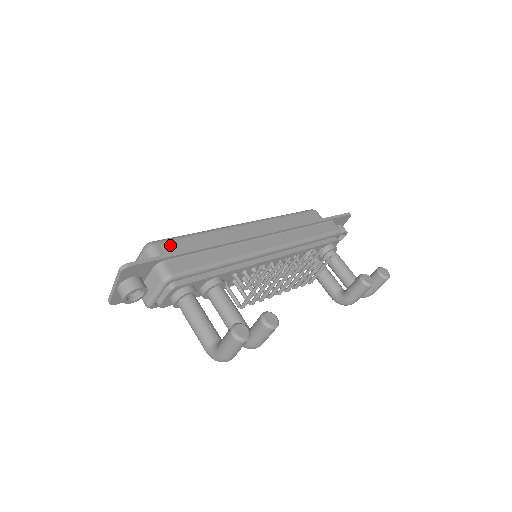
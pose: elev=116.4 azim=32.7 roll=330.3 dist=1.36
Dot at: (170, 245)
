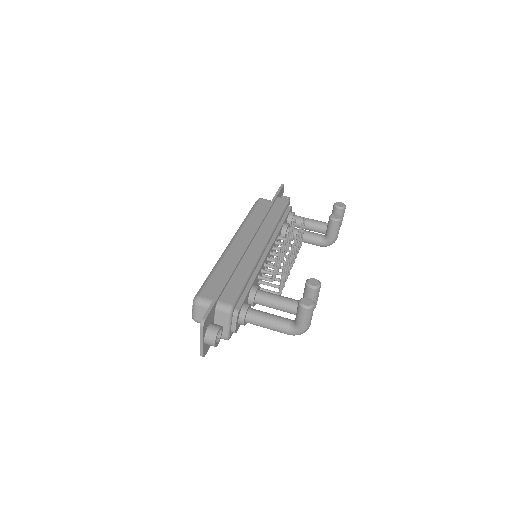
Dot at: (208, 289)
